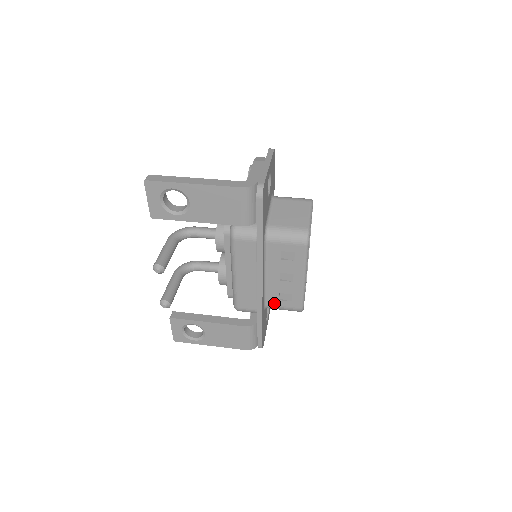
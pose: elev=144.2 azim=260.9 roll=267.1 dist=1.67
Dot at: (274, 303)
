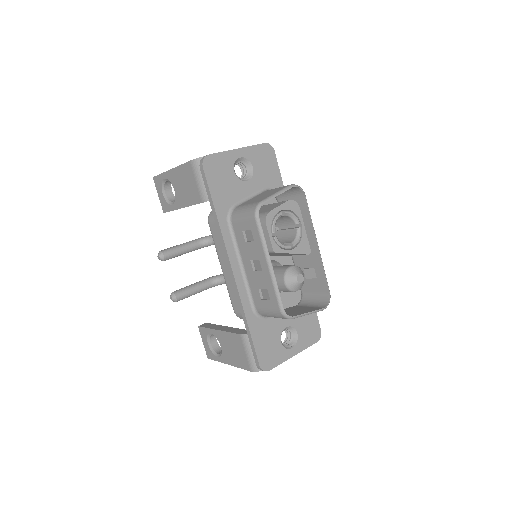
Dot at: (260, 304)
